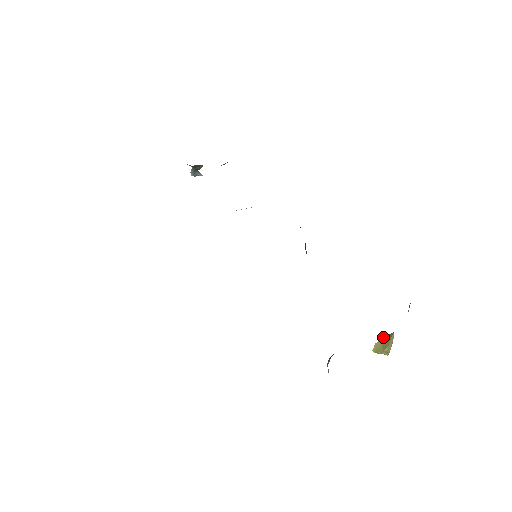
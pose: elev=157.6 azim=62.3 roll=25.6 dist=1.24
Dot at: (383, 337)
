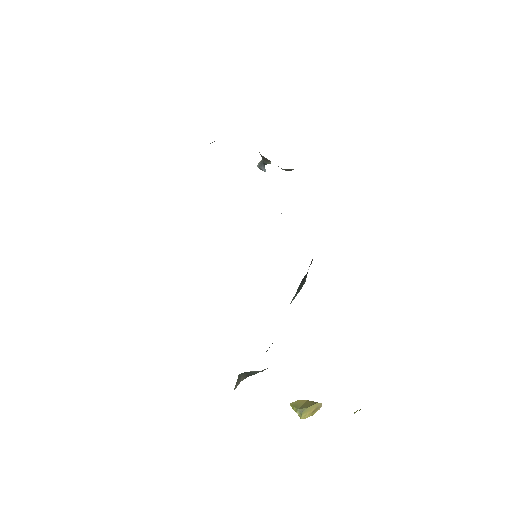
Dot at: occluded
